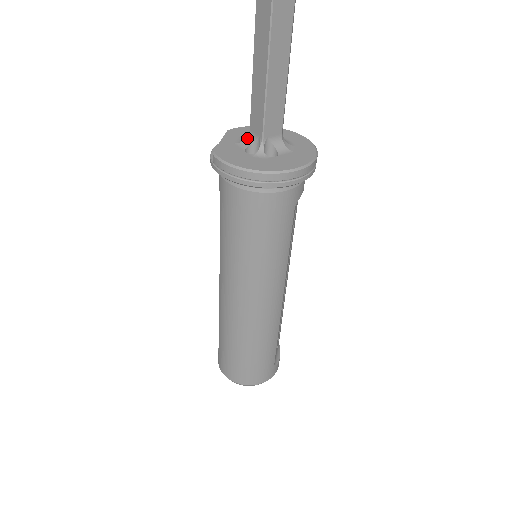
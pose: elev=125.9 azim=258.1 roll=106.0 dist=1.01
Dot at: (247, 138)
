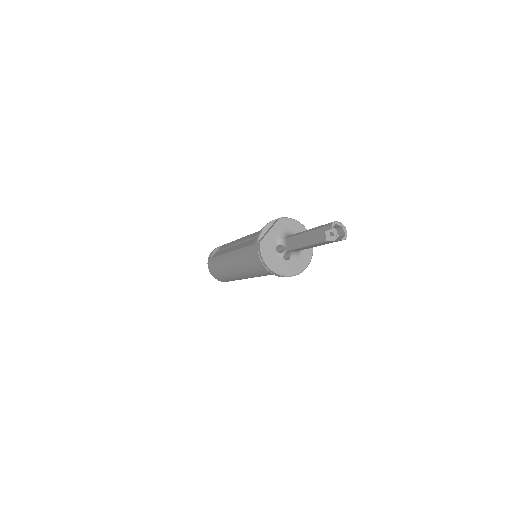
Dot at: (282, 239)
